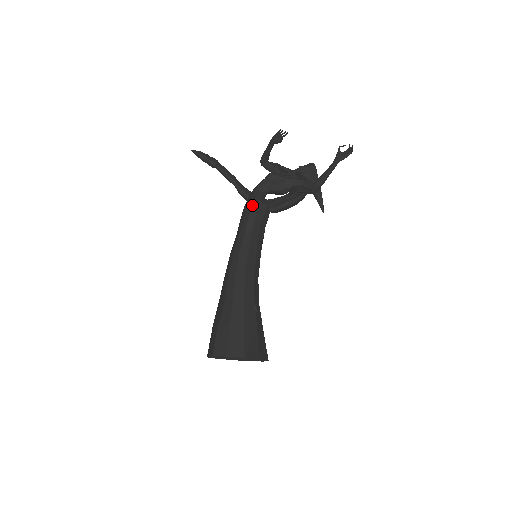
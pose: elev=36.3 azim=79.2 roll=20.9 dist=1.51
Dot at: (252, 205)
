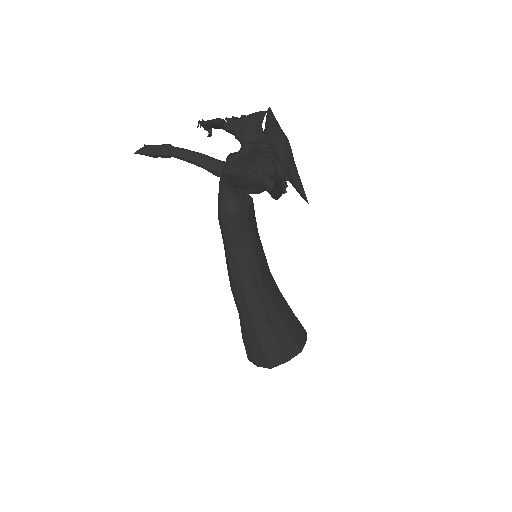
Dot at: (220, 219)
